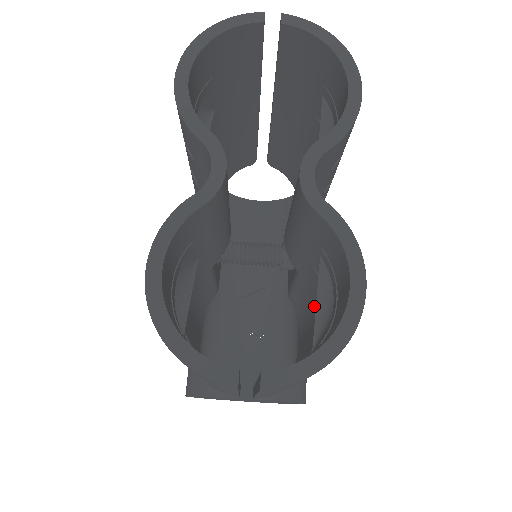
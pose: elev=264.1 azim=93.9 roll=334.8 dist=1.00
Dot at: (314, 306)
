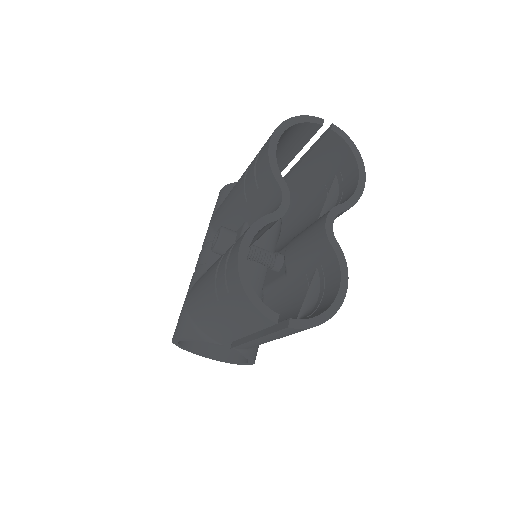
Dot at: (291, 298)
